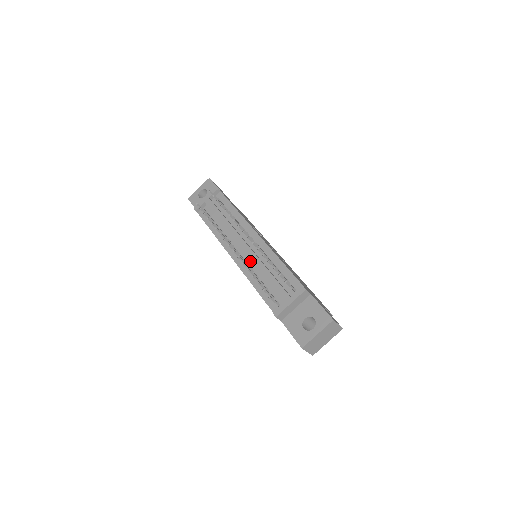
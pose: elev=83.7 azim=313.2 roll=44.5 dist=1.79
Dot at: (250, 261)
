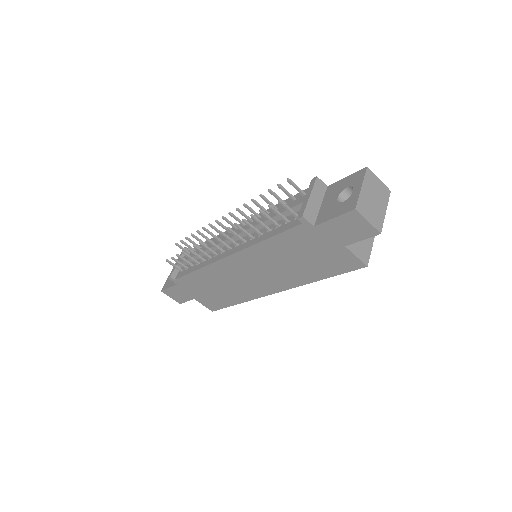
Dot at: (247, 237)
